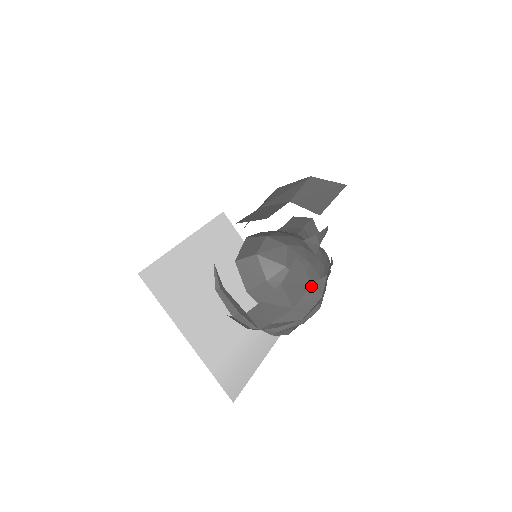
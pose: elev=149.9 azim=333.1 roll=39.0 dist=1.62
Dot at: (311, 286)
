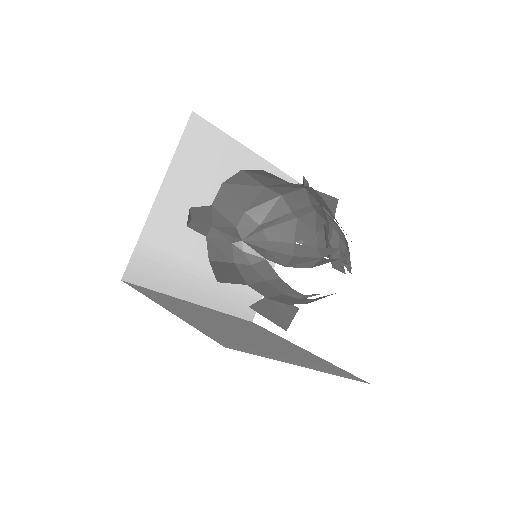
Dot at: (288, 183)
